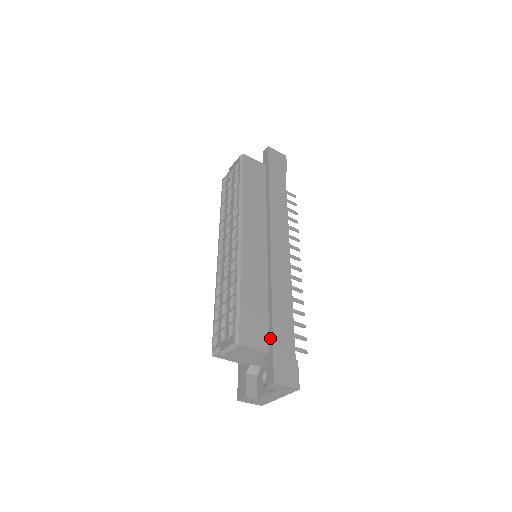
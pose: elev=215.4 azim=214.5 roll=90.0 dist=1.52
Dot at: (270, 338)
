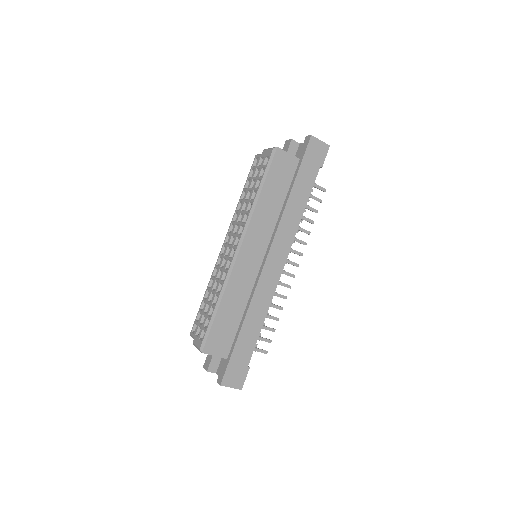
Dot at: (232, 348)
